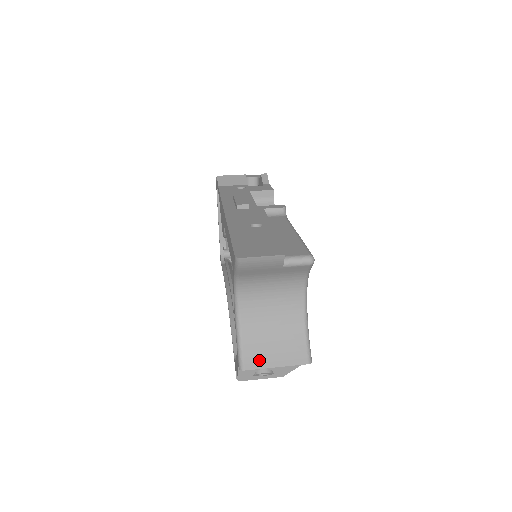
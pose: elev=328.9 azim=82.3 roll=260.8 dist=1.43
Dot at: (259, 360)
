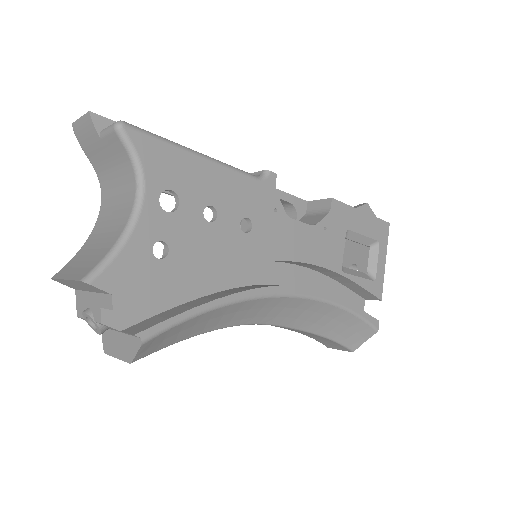
Dot at: (66, 271)
